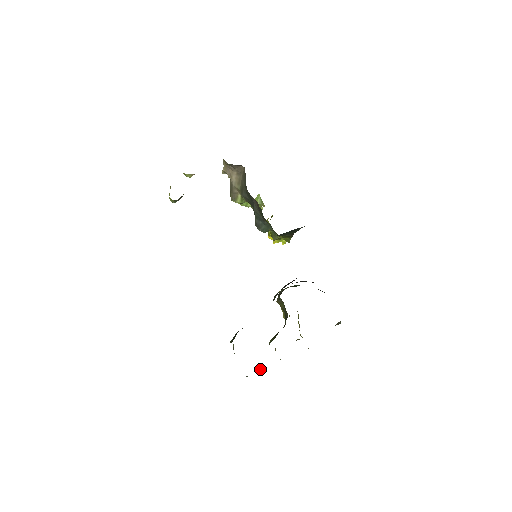
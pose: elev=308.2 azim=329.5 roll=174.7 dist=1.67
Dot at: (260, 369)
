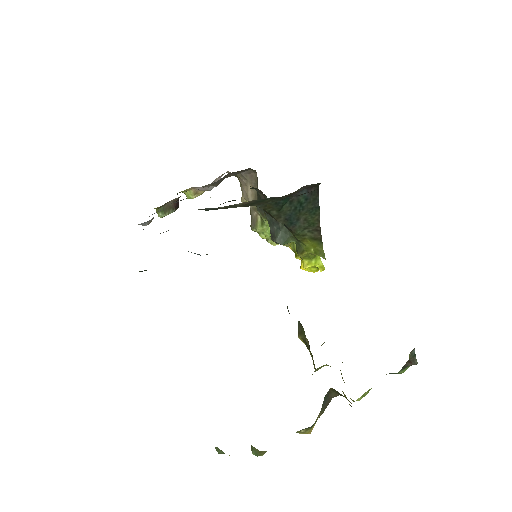
Dot at: (255, 448)
